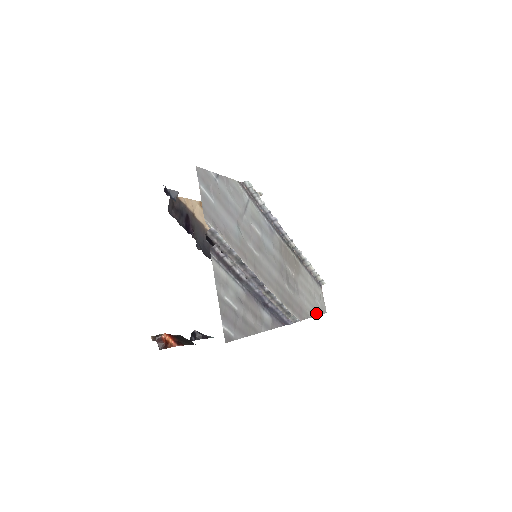
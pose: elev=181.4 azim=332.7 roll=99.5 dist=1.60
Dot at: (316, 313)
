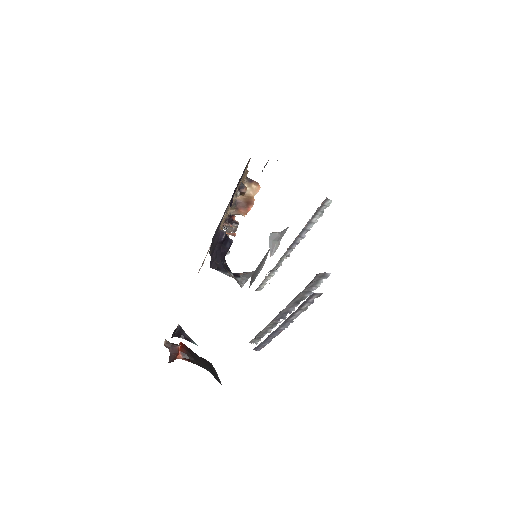
Dot at: occluded
